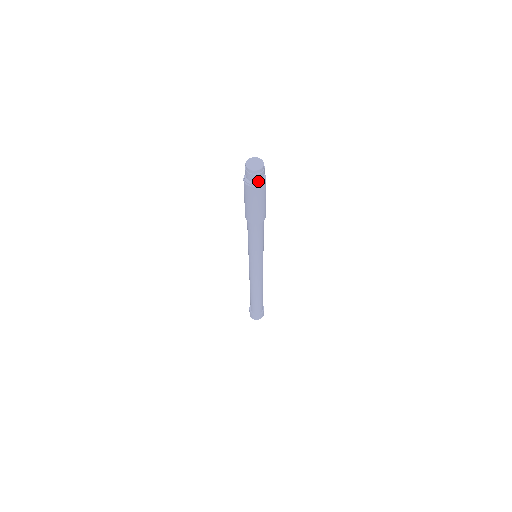
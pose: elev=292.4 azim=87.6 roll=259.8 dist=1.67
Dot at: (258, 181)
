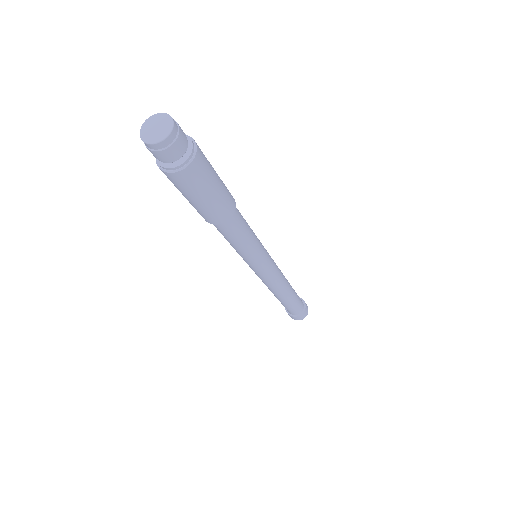
Dot at: (185, 150)
